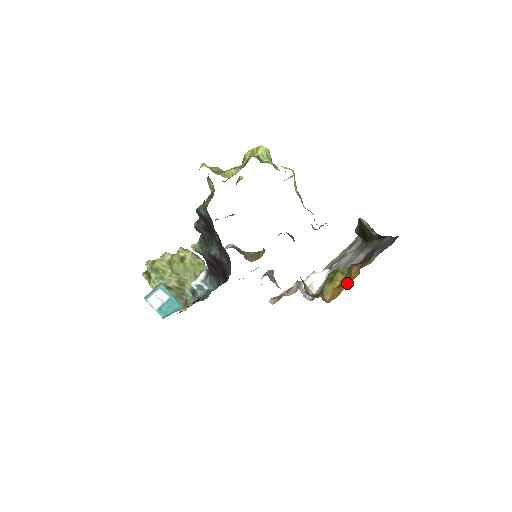
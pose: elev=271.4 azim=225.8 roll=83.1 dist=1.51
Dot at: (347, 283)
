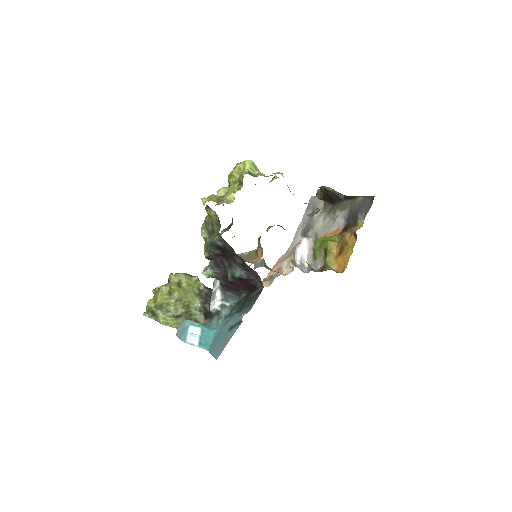
Dot at: (349, 250)
